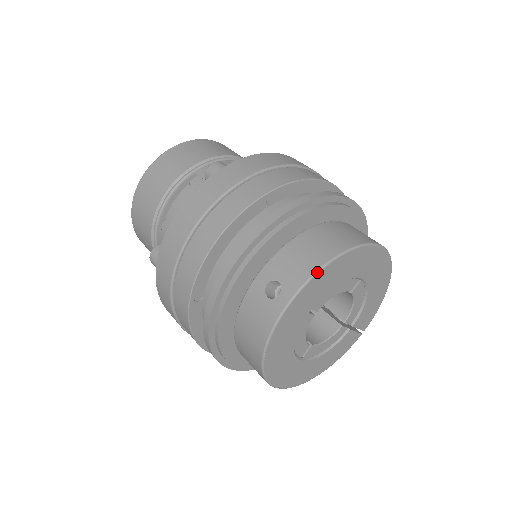
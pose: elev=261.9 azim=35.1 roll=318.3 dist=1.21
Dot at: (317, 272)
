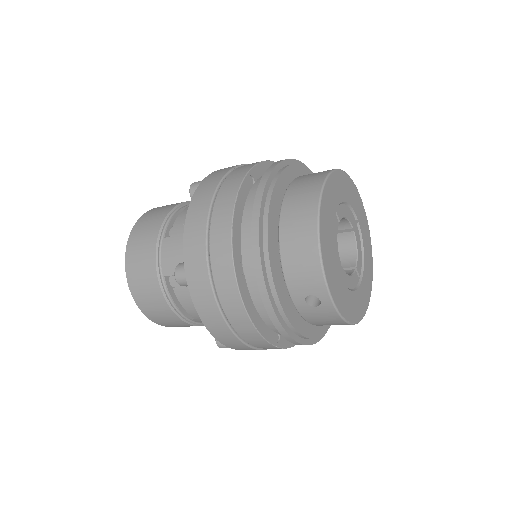
Dot at: (323, 269)
